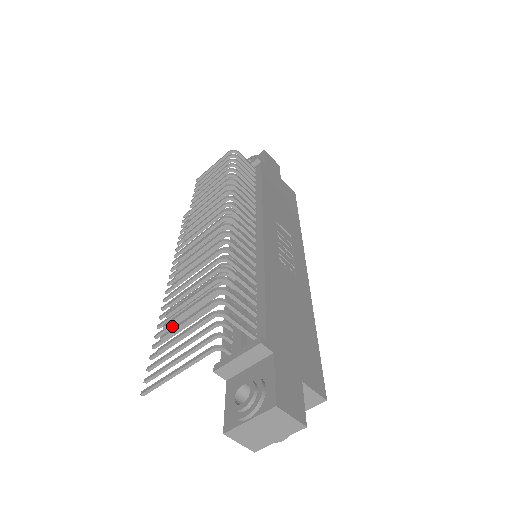
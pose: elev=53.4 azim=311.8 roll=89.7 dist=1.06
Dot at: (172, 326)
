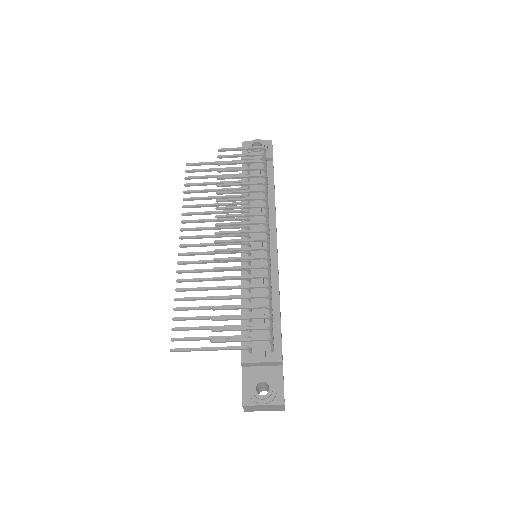
Dot at: (195, 300)
